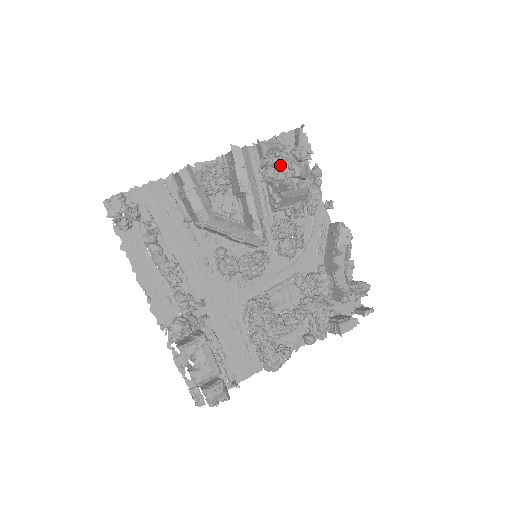
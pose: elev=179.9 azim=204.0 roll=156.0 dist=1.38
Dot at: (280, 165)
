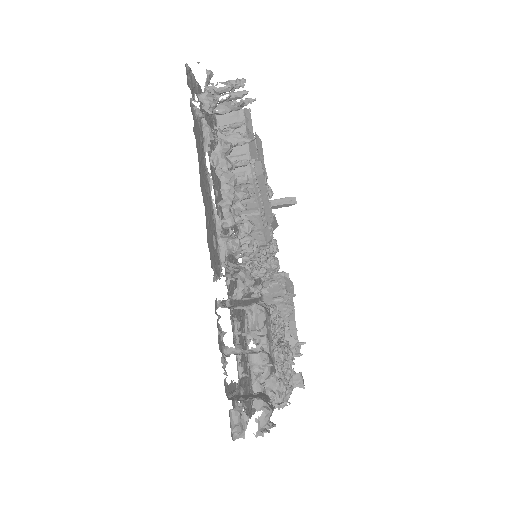
Dot at: occluded
